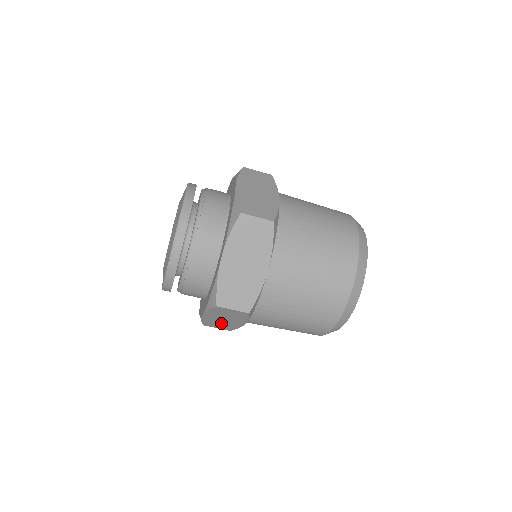
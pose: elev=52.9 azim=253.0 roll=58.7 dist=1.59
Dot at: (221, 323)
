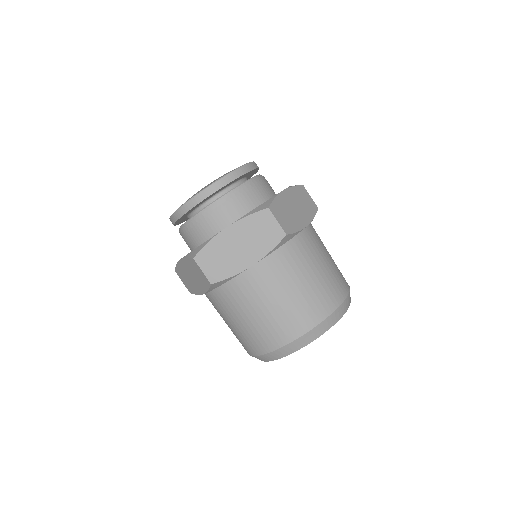
Dot at: (188, 279)
